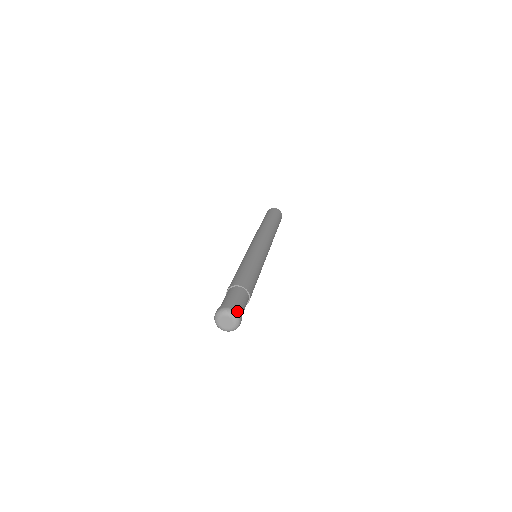
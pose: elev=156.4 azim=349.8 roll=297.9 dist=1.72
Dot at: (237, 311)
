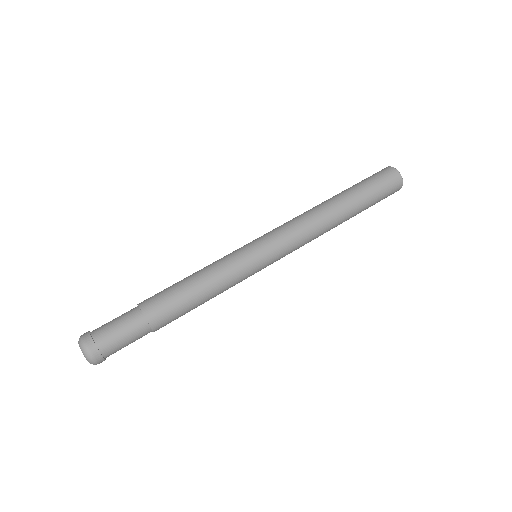
Dot at: (95, 355)
